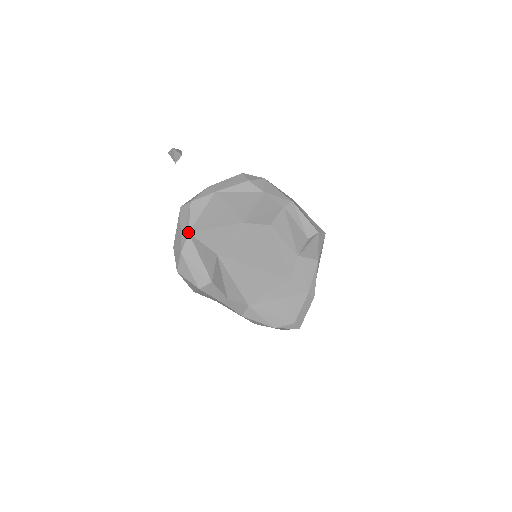
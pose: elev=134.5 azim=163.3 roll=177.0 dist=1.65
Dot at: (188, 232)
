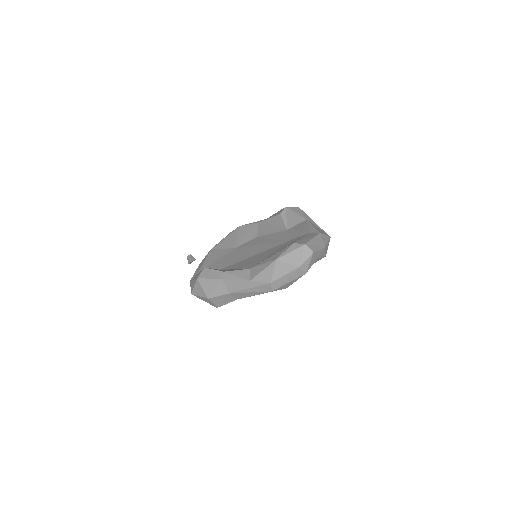
Dot at: occluded
